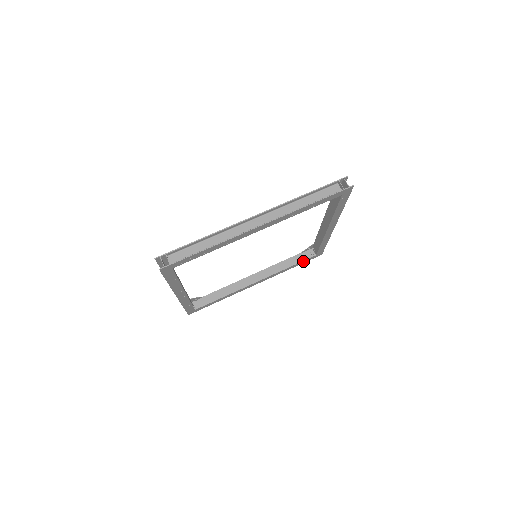
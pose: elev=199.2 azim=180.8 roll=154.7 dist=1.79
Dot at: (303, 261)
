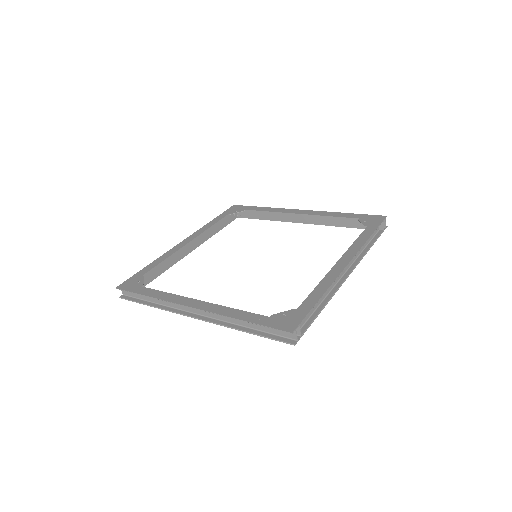
Dot at: (227, 223)
